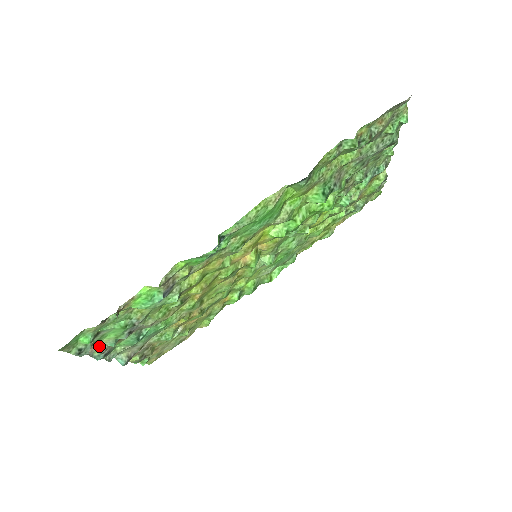
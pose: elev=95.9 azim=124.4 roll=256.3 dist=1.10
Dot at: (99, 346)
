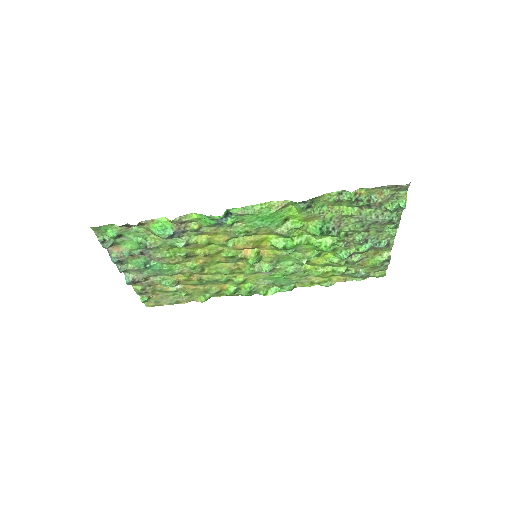
Dot at: (118, 250)
